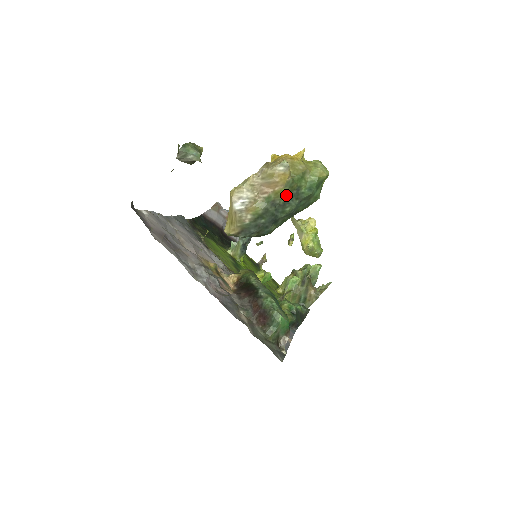
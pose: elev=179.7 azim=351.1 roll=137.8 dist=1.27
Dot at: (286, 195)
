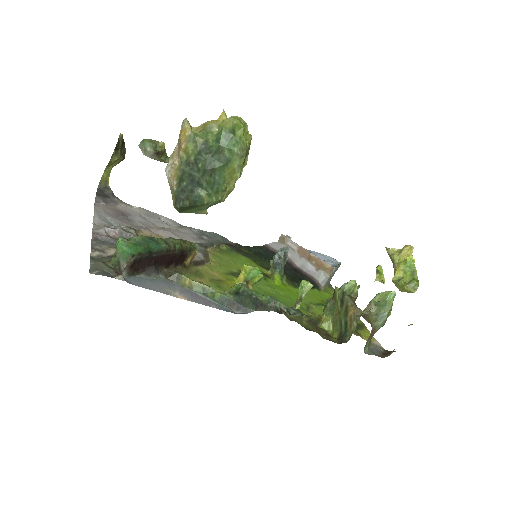
Dot at: (194, 151)
